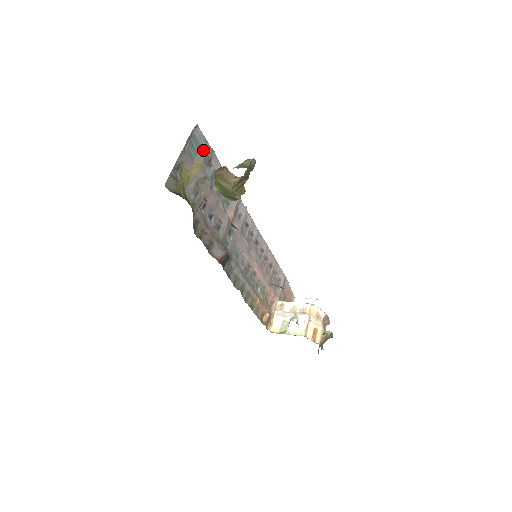
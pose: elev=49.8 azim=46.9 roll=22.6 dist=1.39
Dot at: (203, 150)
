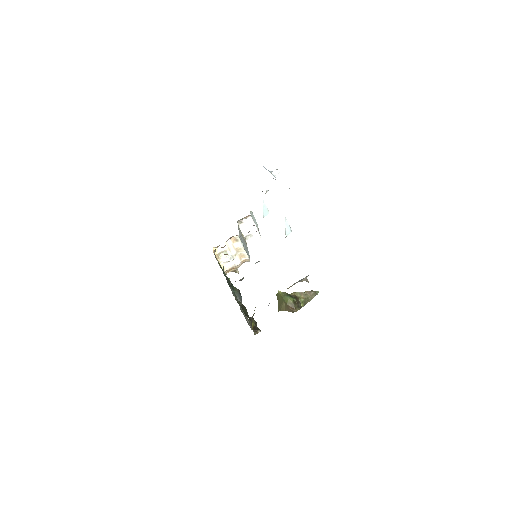
Dot at: (304, 279)
